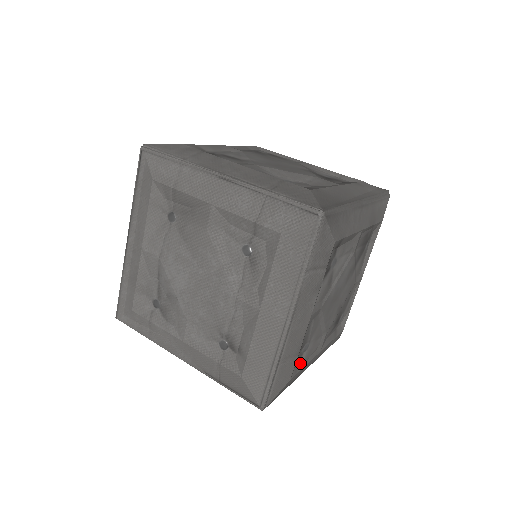
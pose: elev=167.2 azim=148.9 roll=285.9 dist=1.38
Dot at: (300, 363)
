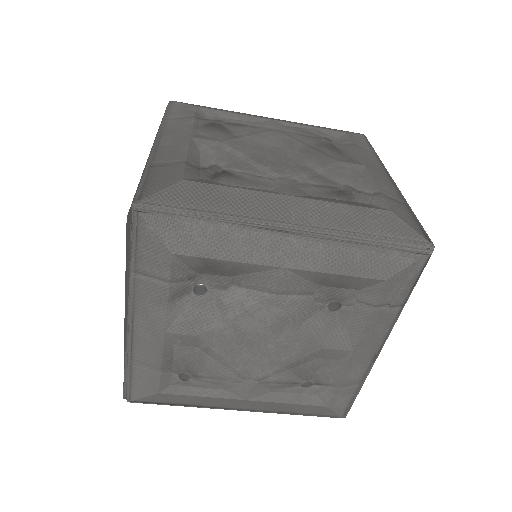
Dot at: (215, 182)
